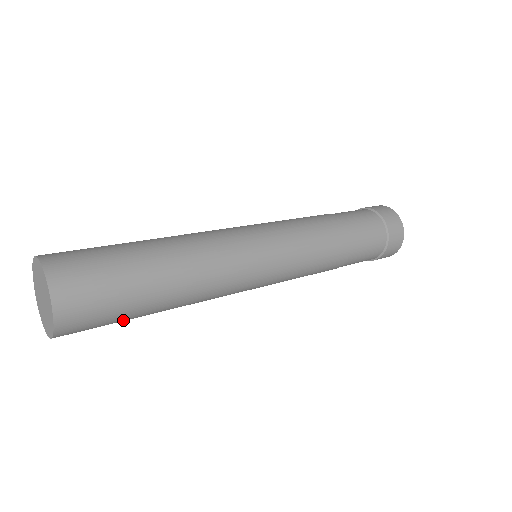
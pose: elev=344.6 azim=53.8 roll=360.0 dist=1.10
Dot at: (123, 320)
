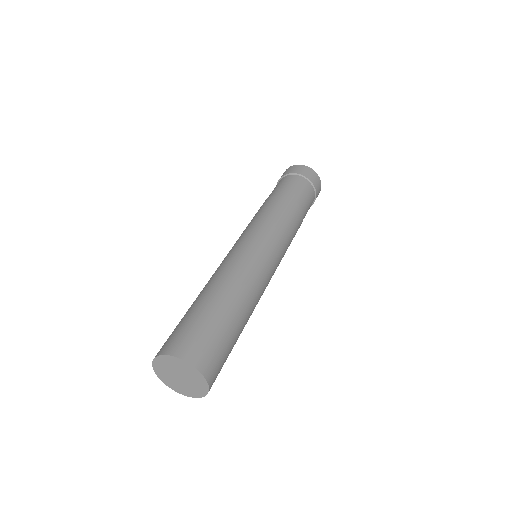
Dot at: (232, 347)
